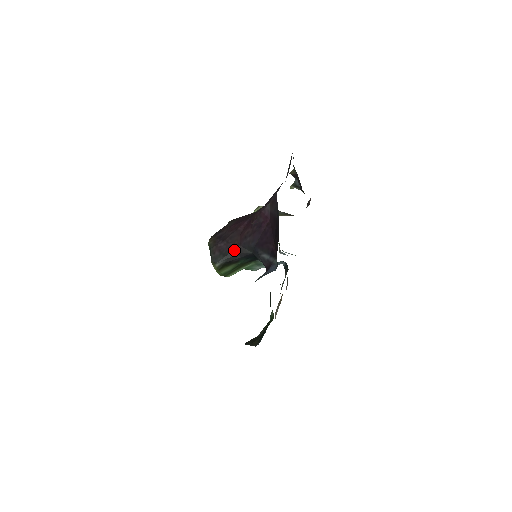
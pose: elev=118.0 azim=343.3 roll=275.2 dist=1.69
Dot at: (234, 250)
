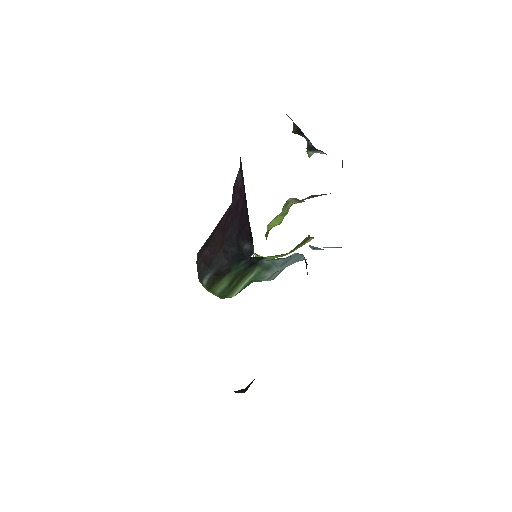
Dot at: (218, 254)
